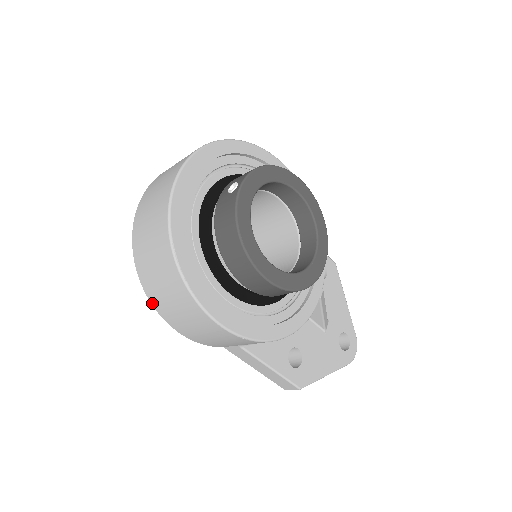
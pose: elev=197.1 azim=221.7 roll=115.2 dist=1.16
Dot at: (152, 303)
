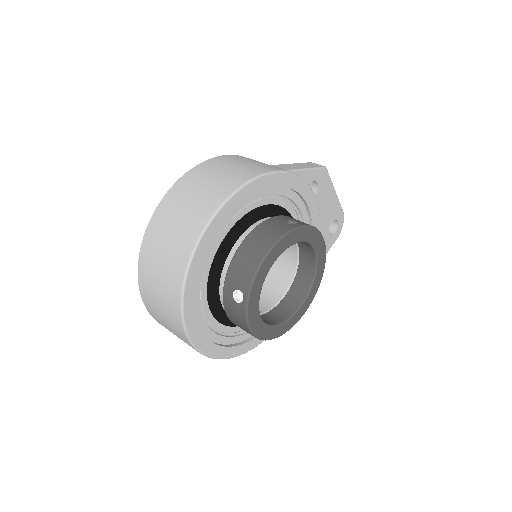
Dot at: occluded
